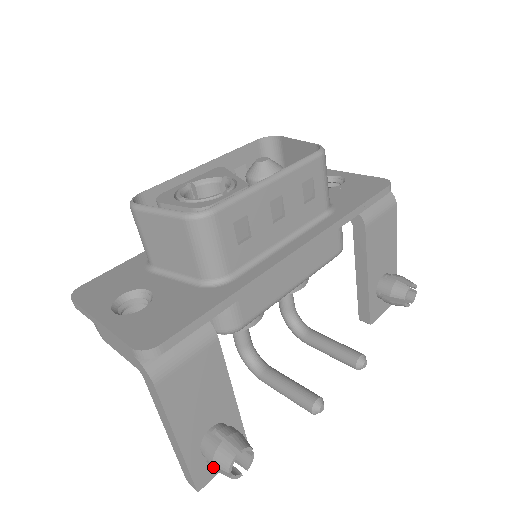
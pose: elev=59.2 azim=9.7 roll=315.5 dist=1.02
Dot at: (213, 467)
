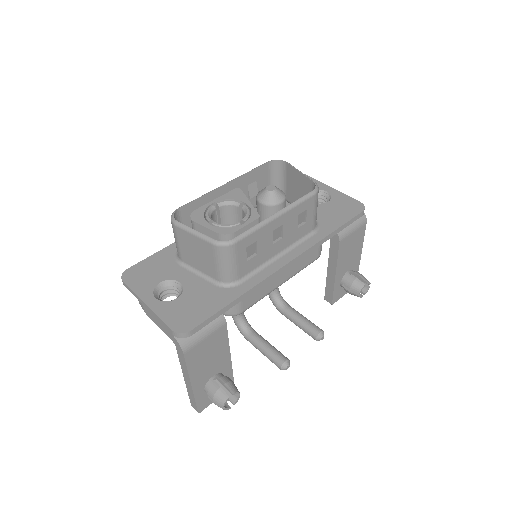
Dot at: (212, 401)
